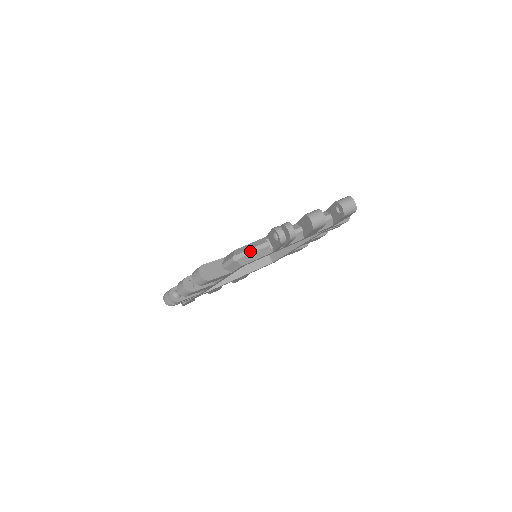
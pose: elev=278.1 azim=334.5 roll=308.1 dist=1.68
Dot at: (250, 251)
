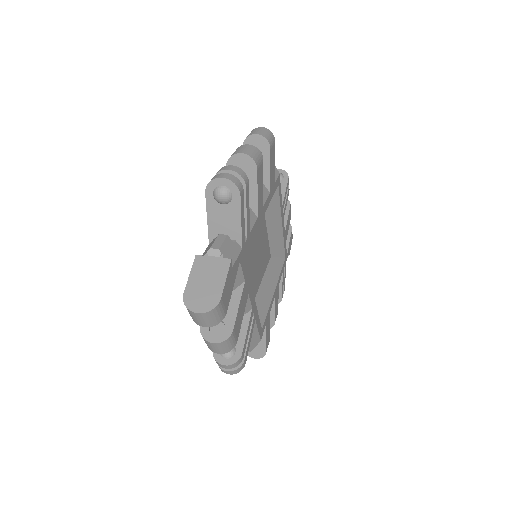
Dot at: occluded
